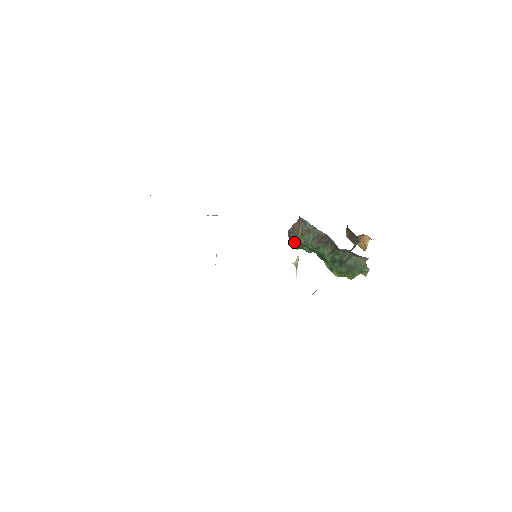
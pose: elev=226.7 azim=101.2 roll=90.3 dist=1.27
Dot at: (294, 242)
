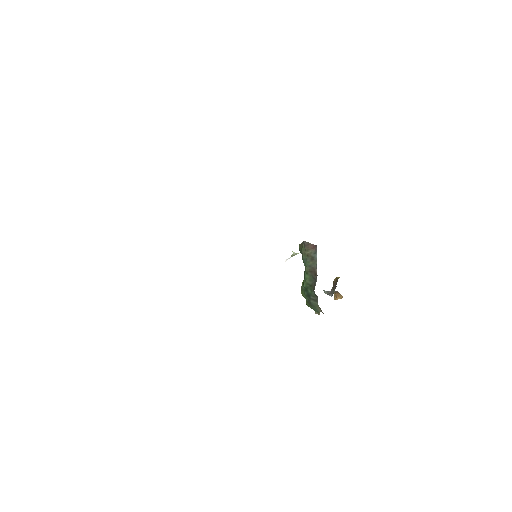
Dot at: (301, 250)
